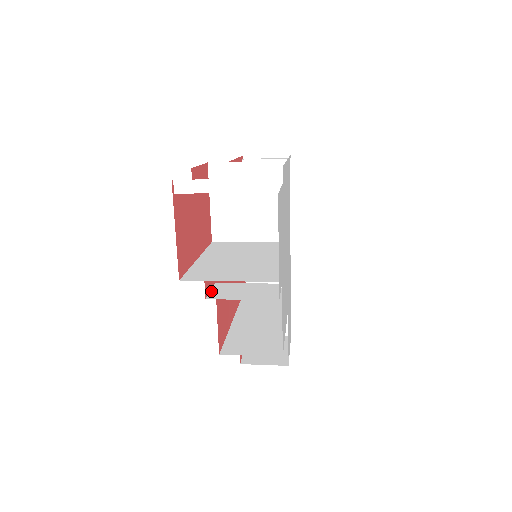
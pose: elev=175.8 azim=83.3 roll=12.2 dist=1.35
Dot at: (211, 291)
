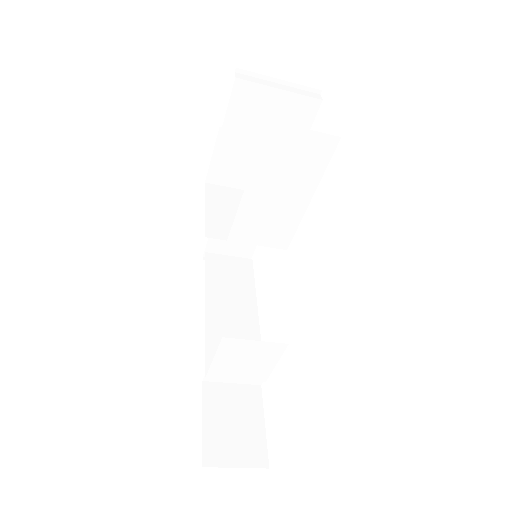
Dot at: occluded
